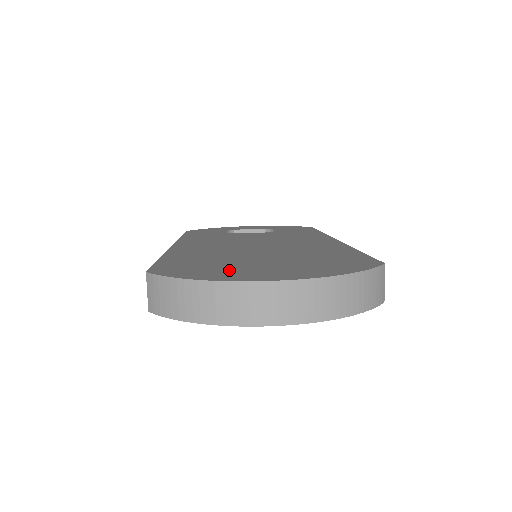
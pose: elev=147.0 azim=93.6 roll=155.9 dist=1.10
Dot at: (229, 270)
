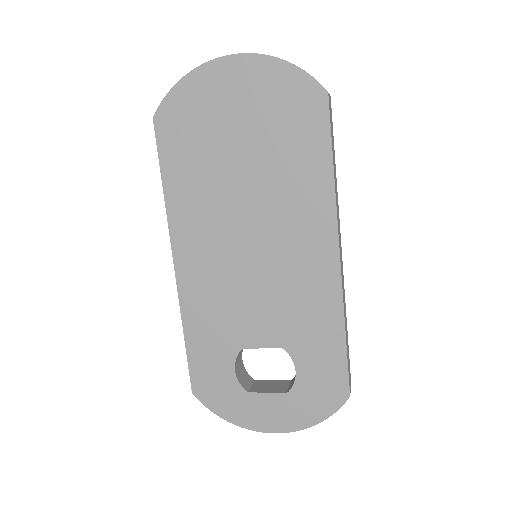
Dot at: occluded
